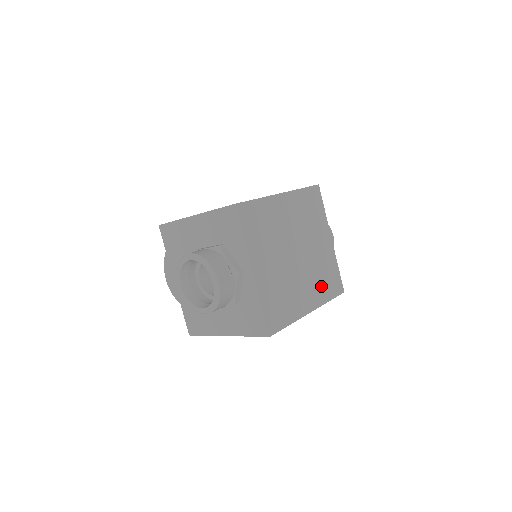
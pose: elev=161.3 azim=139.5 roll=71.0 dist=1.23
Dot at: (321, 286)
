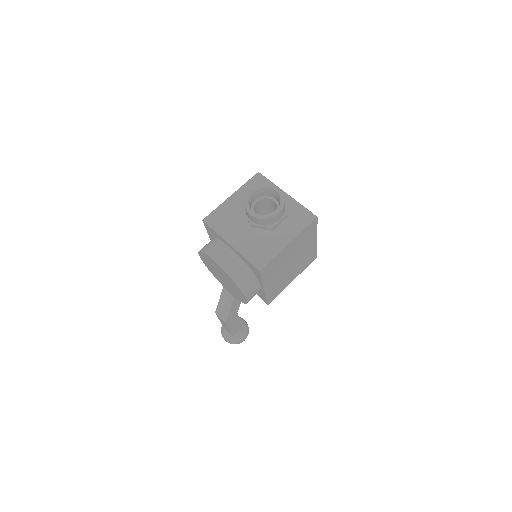
Dot at: occluded
